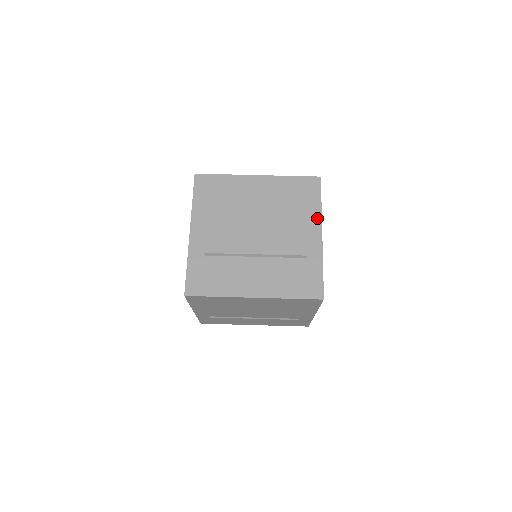
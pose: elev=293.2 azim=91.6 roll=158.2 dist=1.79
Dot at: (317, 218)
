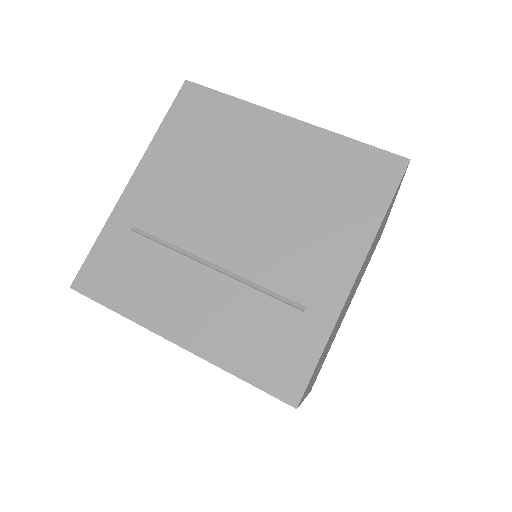
Dot at: (362, 240)
